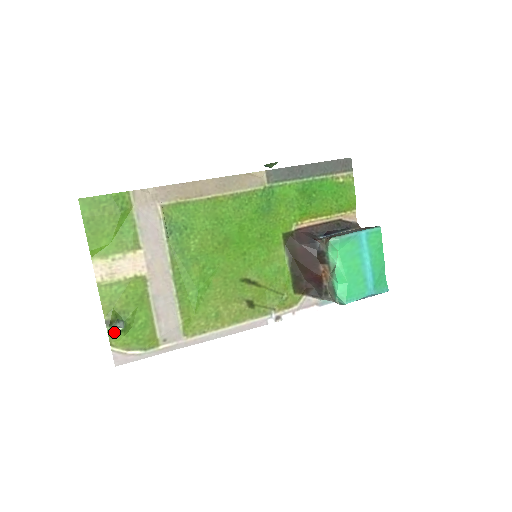
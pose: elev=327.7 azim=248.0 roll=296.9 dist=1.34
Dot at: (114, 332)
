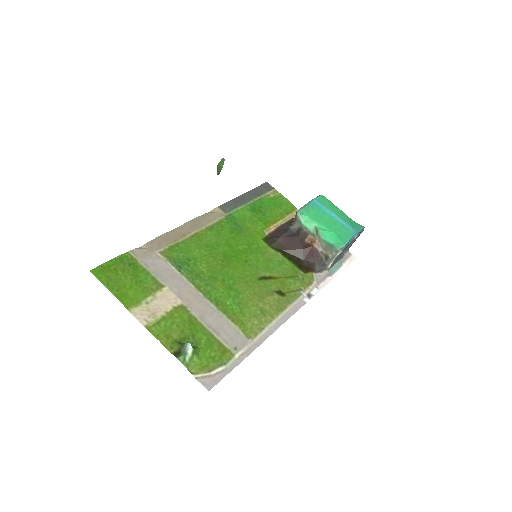
Dot at: (187, 359)
